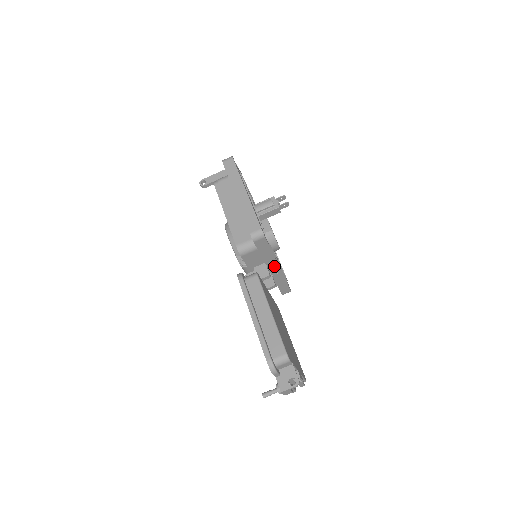
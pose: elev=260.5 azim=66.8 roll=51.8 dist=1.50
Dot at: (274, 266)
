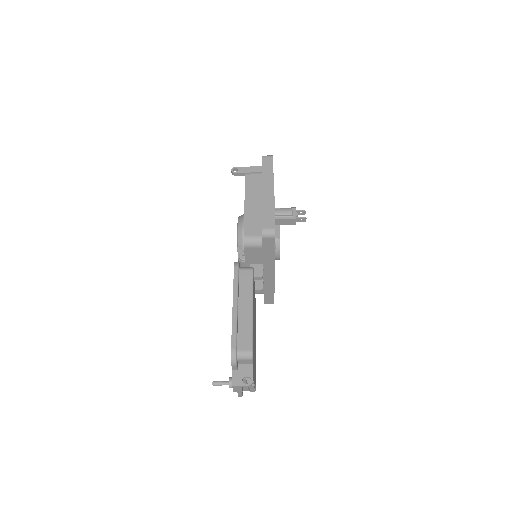
Dot at: (269, 271)
